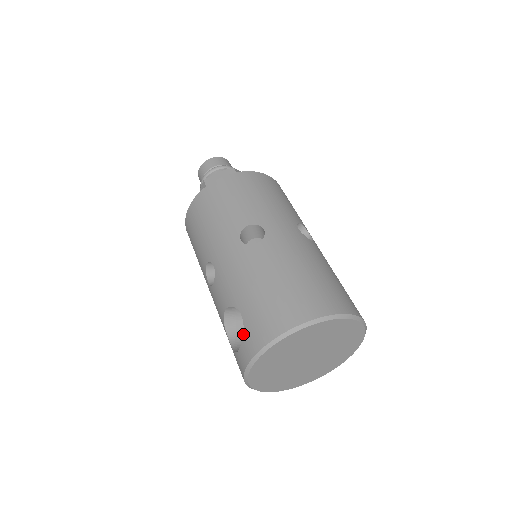
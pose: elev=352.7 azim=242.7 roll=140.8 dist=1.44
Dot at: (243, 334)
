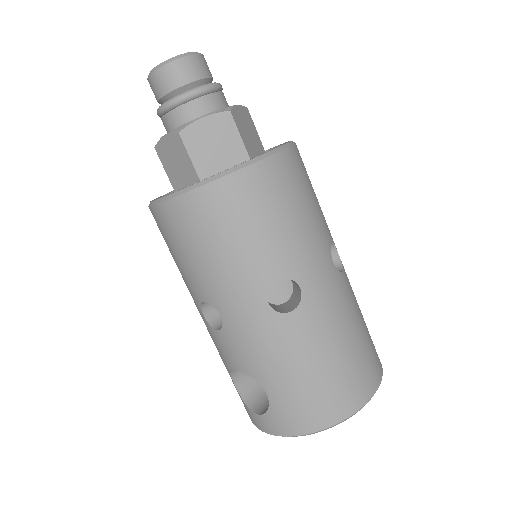
Dot at: (267, 411)
